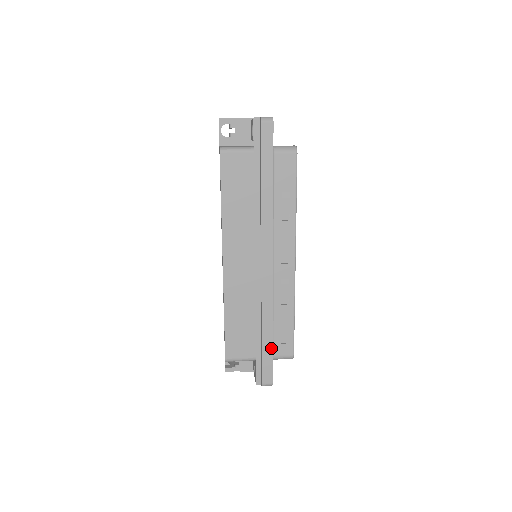
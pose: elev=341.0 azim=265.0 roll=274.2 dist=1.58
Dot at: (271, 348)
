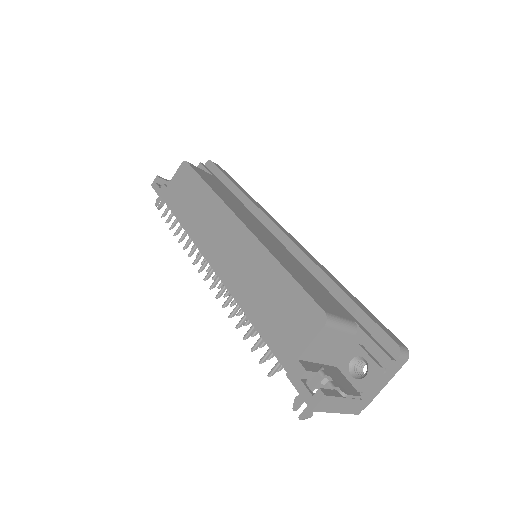
Dot at: (361, 304)
